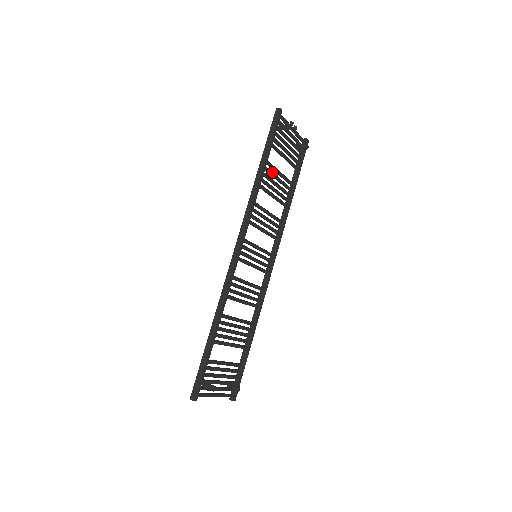
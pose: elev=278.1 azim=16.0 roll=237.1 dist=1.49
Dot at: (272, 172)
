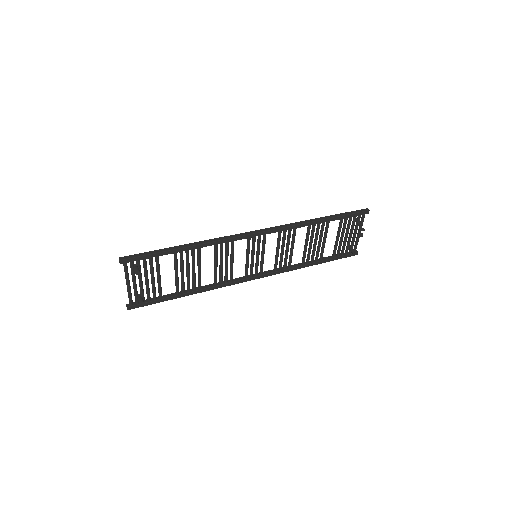
Dot at: occluded
